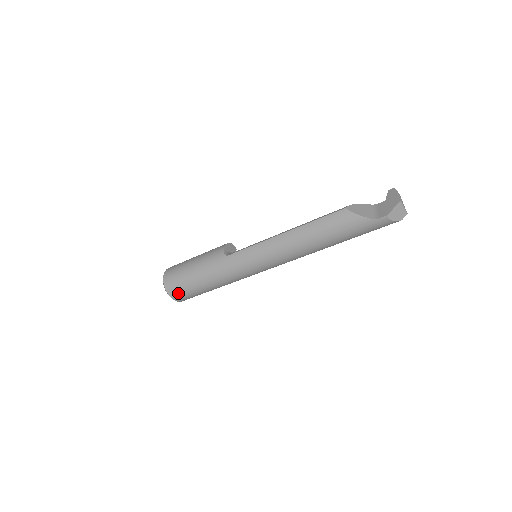
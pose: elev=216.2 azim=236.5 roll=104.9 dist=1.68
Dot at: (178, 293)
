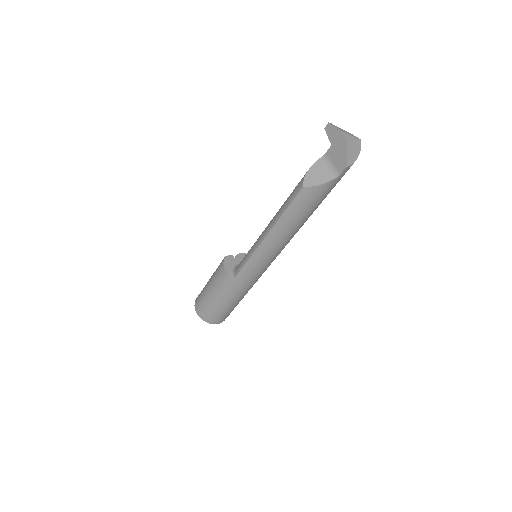
Dot at: (222, 319)
